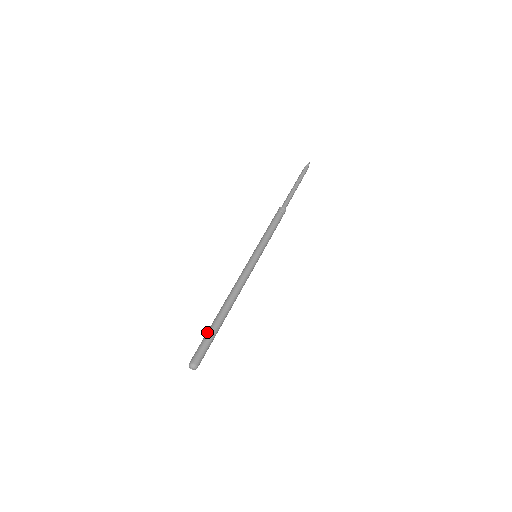
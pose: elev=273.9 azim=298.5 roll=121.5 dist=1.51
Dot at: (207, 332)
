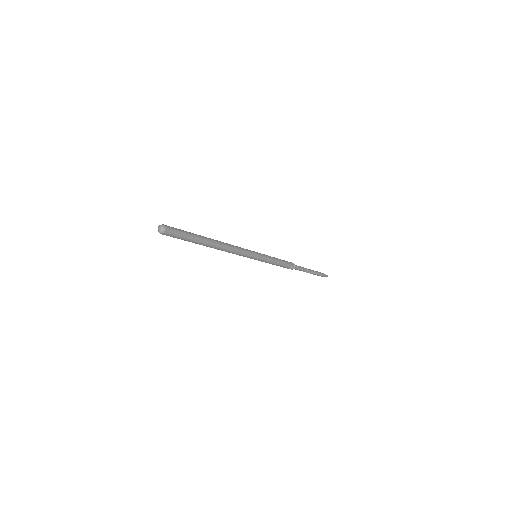
Dot at: occluded
